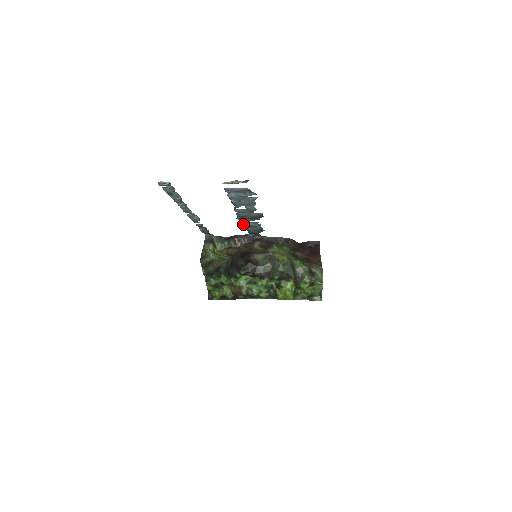
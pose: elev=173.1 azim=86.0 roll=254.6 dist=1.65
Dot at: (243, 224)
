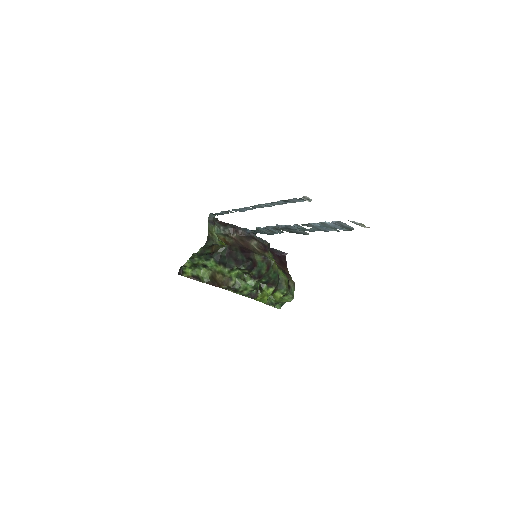
Dot at: (269, 228)
